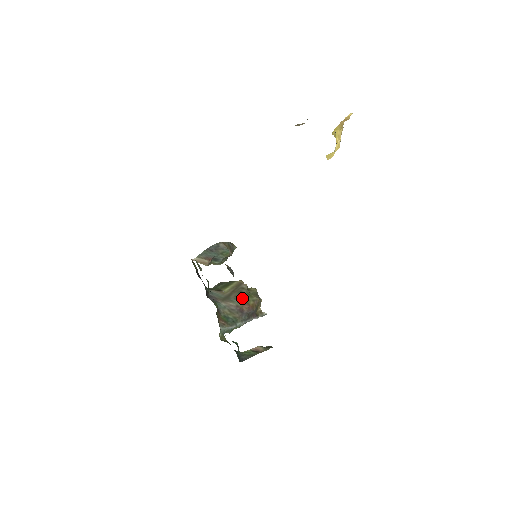
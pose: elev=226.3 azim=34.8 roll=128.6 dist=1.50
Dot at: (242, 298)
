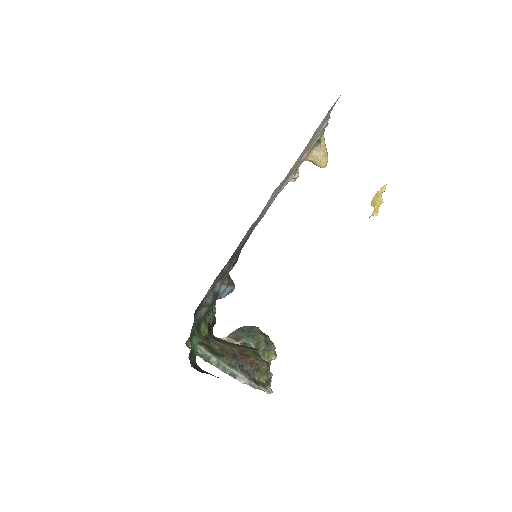
Dot at: (244, 350)
